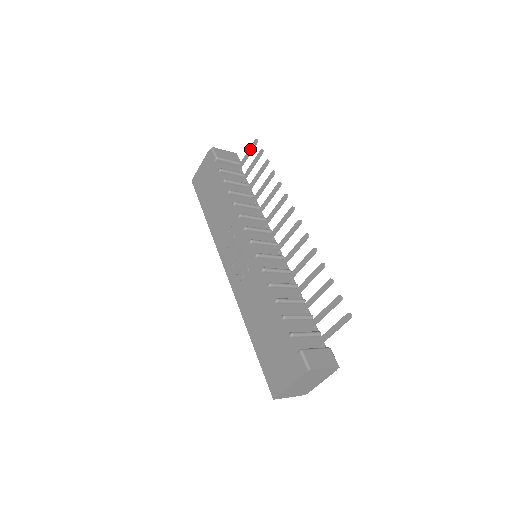
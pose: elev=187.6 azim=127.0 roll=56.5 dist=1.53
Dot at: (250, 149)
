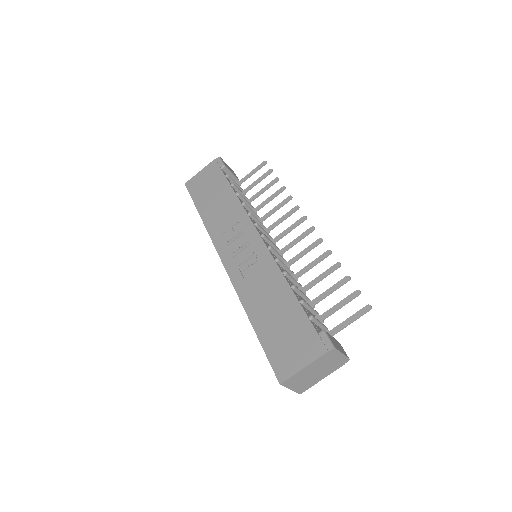
Dot at: (256, 168)
